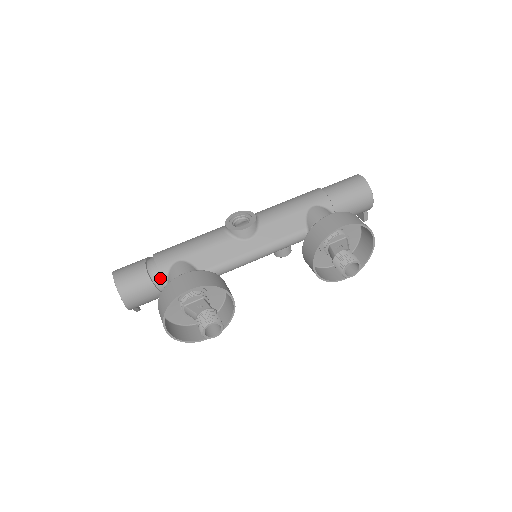
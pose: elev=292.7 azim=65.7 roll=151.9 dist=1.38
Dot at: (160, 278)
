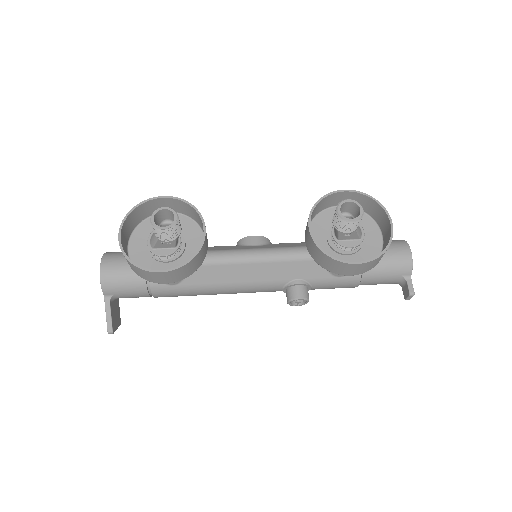
Dot at: occluded
